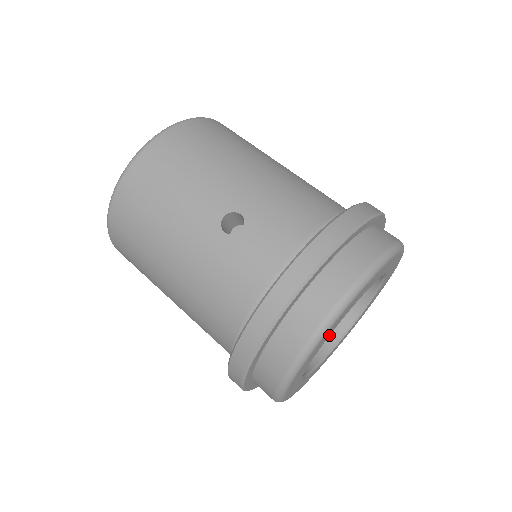
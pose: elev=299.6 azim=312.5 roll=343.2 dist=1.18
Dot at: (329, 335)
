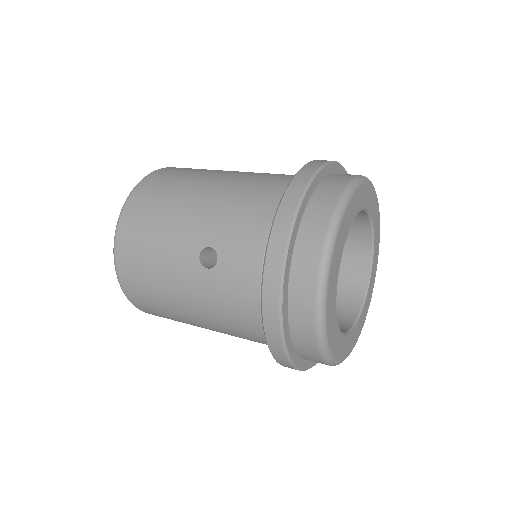
Dot at: (335, 298)
